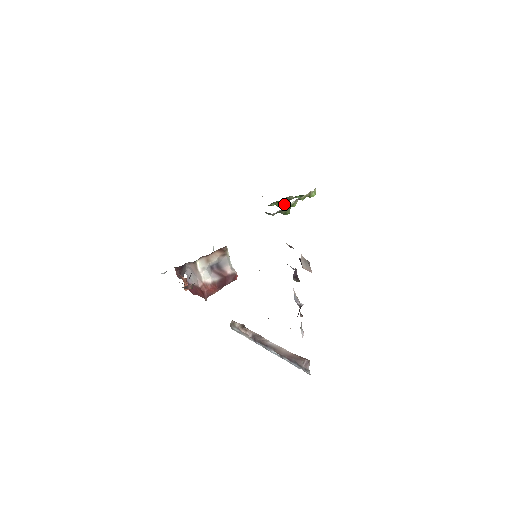
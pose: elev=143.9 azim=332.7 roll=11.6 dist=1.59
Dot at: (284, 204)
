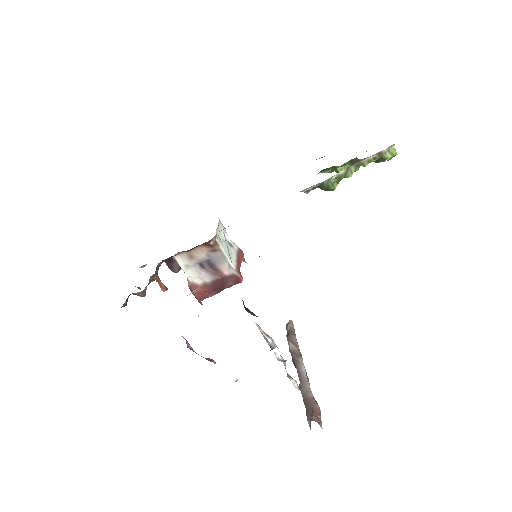
Dot at: occluded
